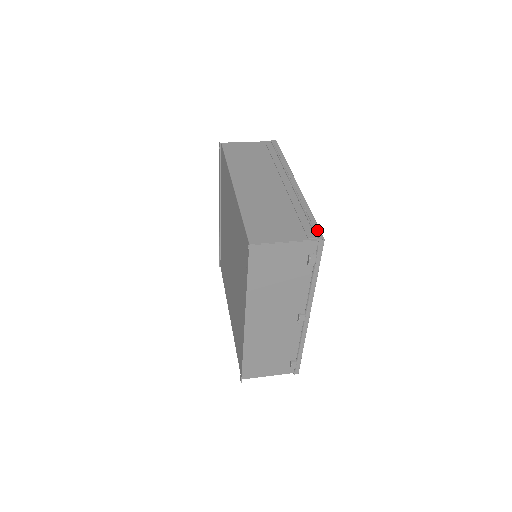
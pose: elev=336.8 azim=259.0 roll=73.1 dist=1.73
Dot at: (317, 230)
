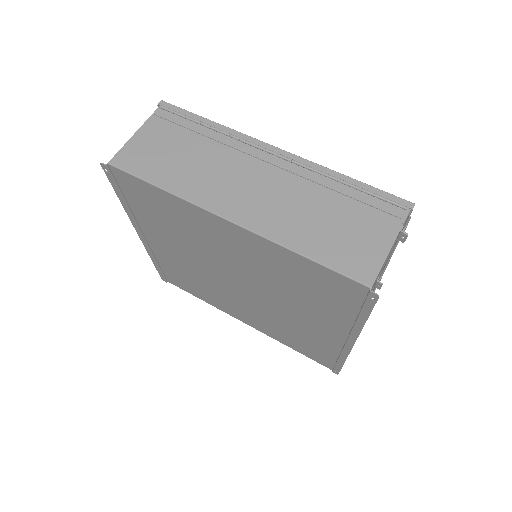
Dot at: (394, 199)
